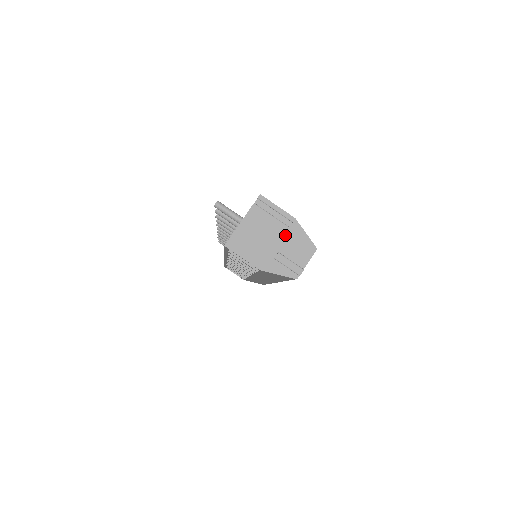
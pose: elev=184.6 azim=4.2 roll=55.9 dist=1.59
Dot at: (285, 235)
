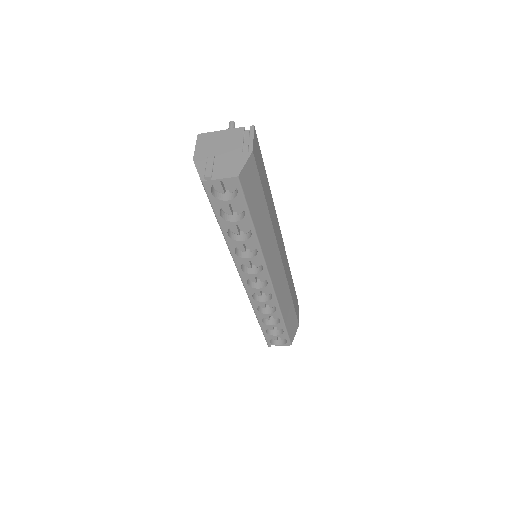
Dot at: (233, 154)
